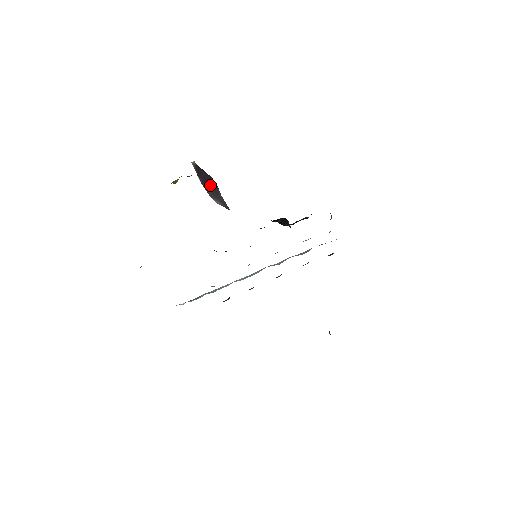
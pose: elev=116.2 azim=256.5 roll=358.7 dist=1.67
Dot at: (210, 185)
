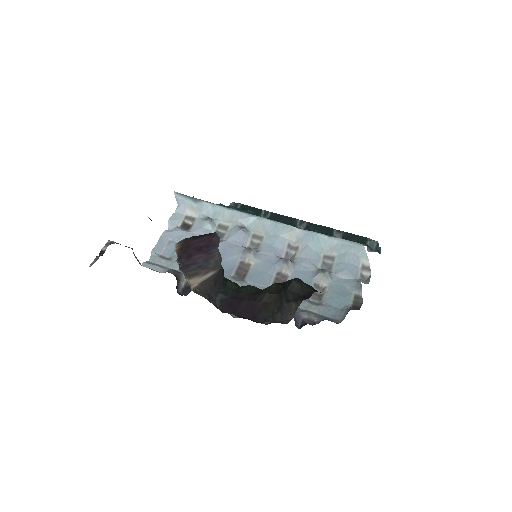
Dot at: (201, 253)
